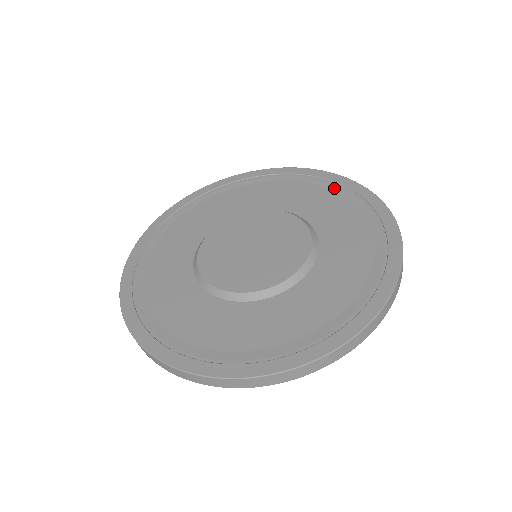
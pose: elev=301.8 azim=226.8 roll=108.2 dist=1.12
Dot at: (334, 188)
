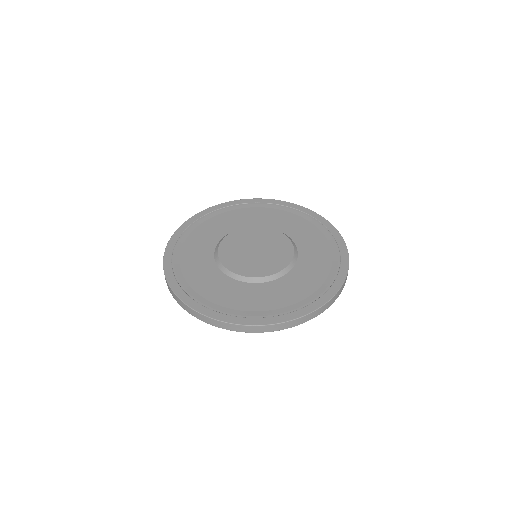
Dot at: (333, 249)
